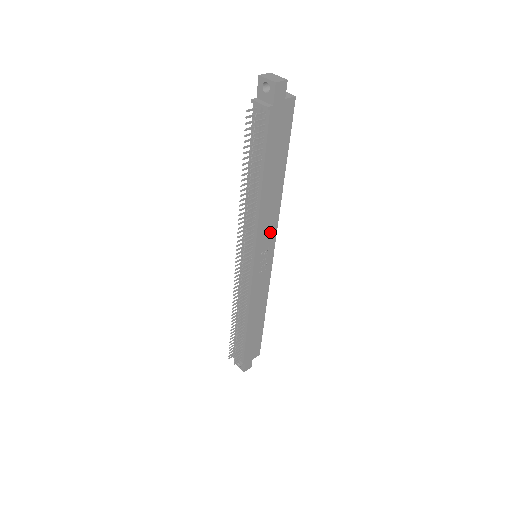
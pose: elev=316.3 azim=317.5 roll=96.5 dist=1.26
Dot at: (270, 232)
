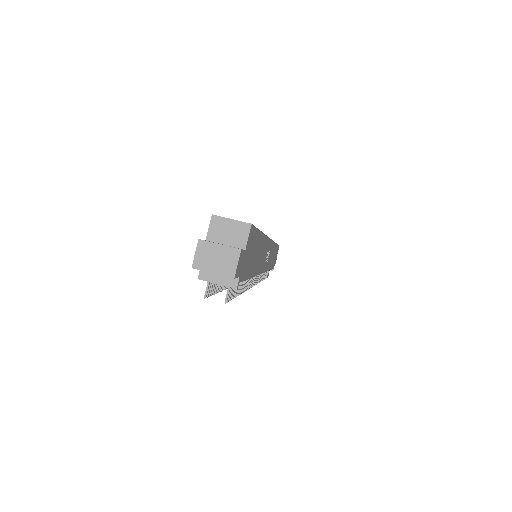
Dot at: (266, 250)
